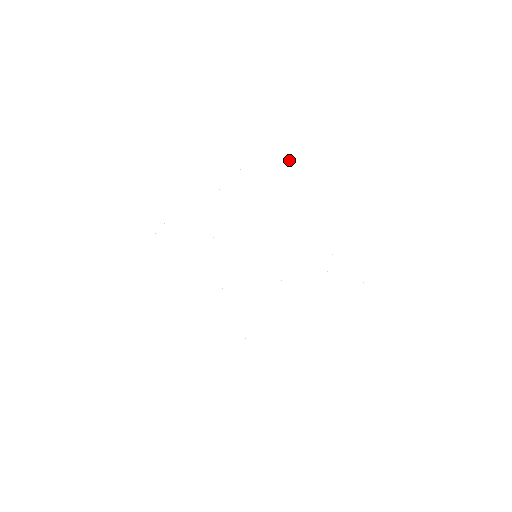
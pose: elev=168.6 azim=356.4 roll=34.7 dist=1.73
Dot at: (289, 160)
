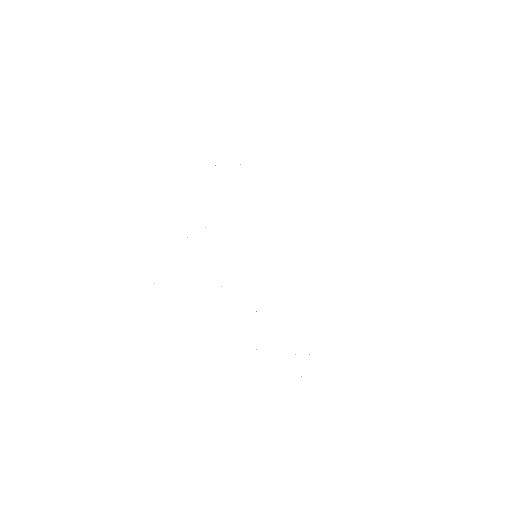
Dot at: occluded
